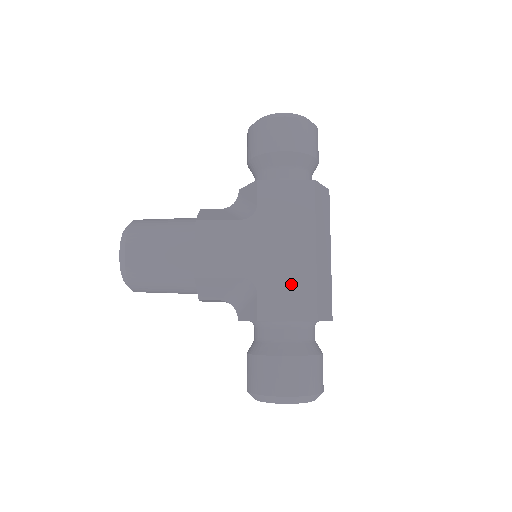
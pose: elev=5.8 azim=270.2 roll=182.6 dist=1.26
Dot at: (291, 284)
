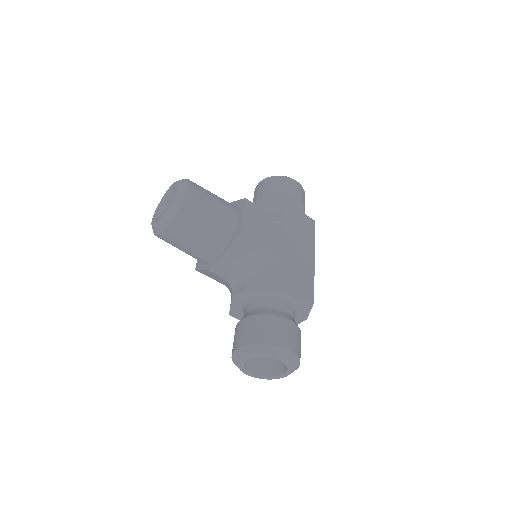
Dot at: (300, 271)
